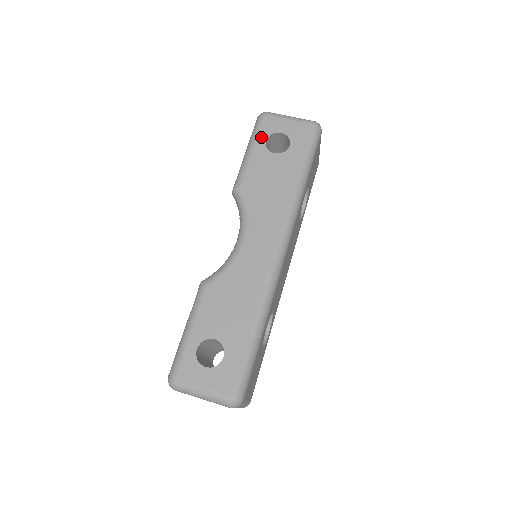
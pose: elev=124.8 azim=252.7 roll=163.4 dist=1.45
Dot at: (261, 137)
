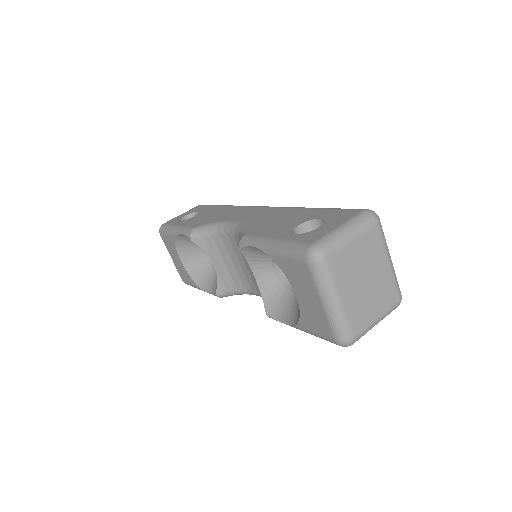
Dot at: (174, 223)
